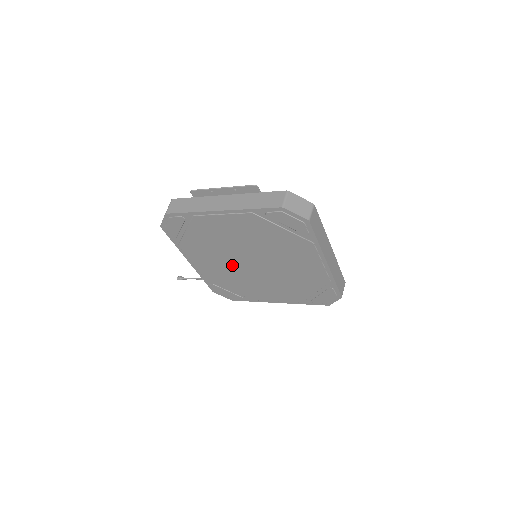
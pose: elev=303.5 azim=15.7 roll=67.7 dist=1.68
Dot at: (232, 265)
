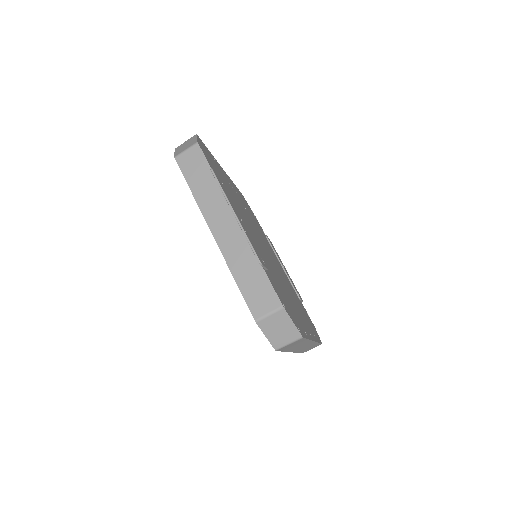
Dot at: occluded
